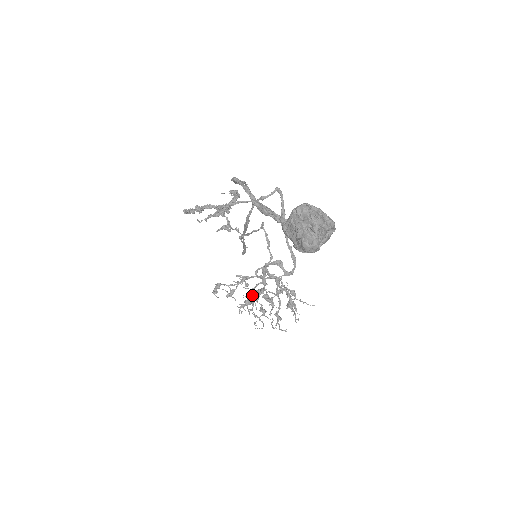
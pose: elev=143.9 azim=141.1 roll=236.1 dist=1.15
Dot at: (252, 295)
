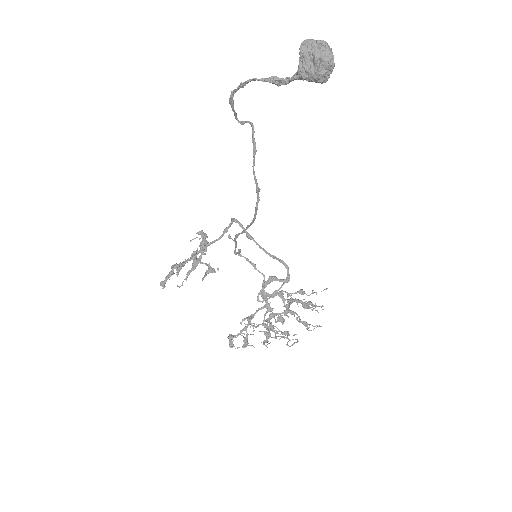
Dot at: occluded
